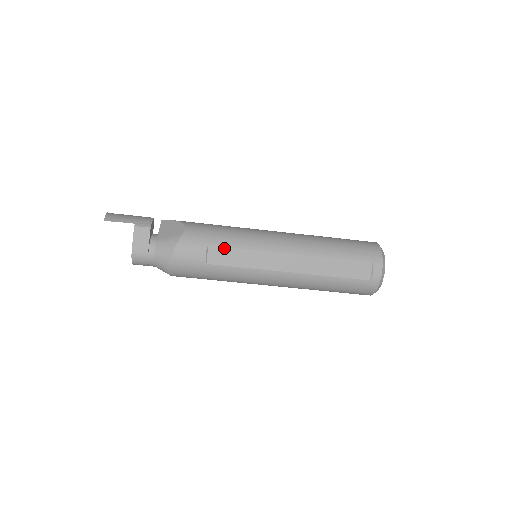
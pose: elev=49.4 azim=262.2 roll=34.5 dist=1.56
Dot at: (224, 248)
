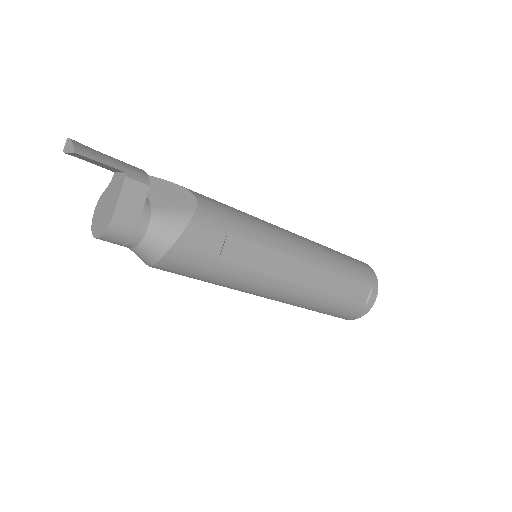
Dot at: (245, 241)
